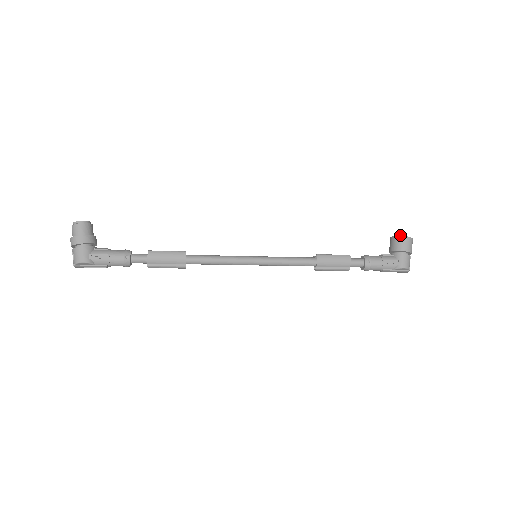
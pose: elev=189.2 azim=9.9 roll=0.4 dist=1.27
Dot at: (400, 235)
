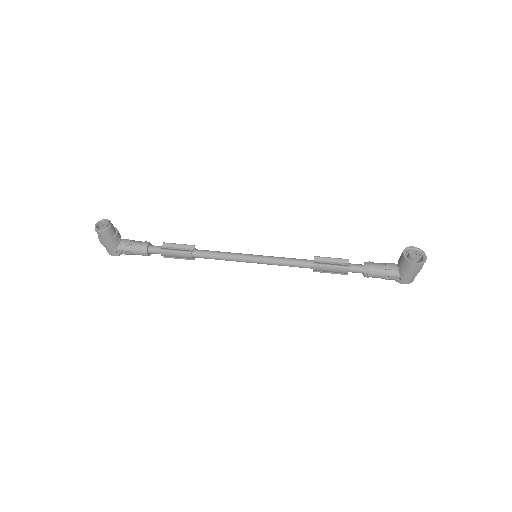
Dot at: (411, 256)
